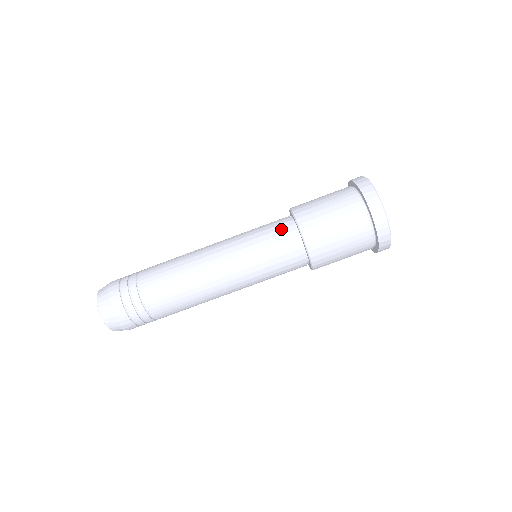
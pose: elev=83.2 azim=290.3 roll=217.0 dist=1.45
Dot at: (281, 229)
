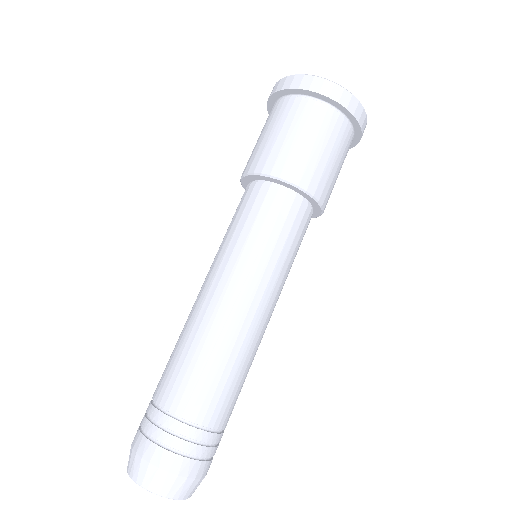
Dot at: (256, 199)
